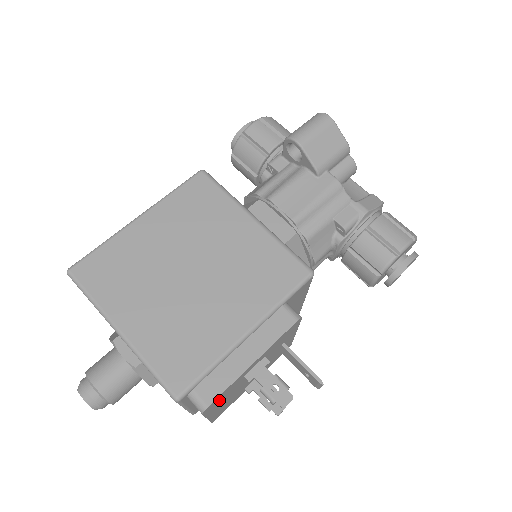
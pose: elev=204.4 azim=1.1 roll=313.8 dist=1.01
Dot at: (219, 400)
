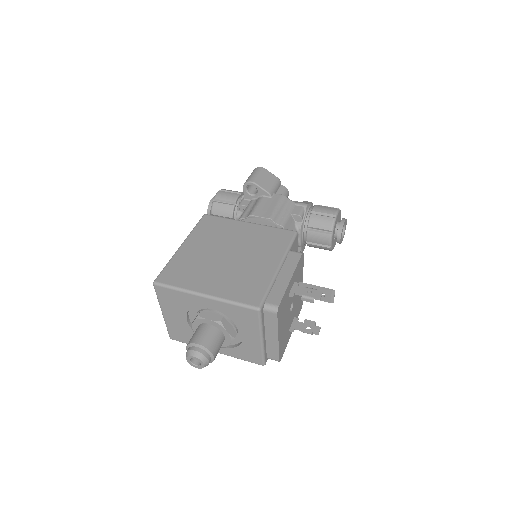
Dot at: (282, 311)
